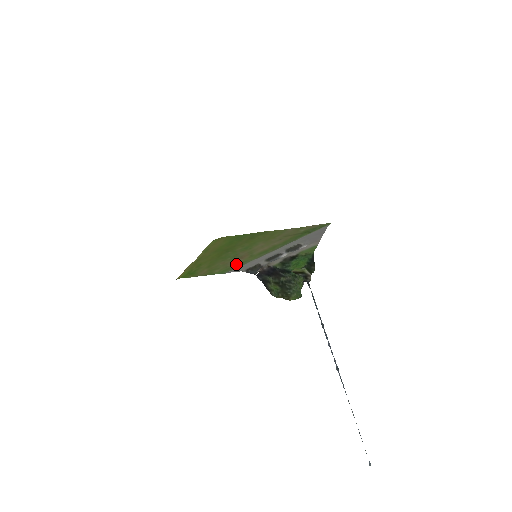
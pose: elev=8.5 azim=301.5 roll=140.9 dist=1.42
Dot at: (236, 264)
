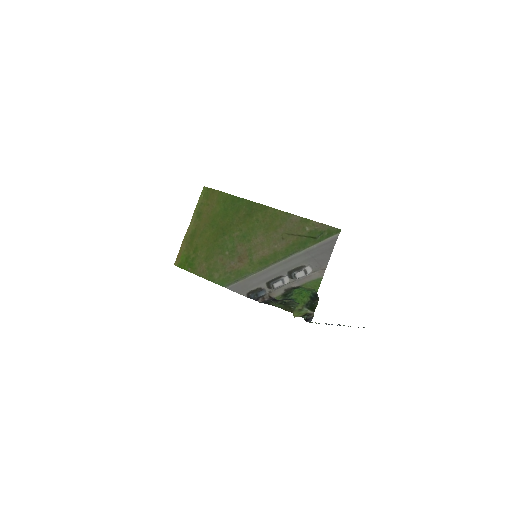
Dot at: (235, 273)
